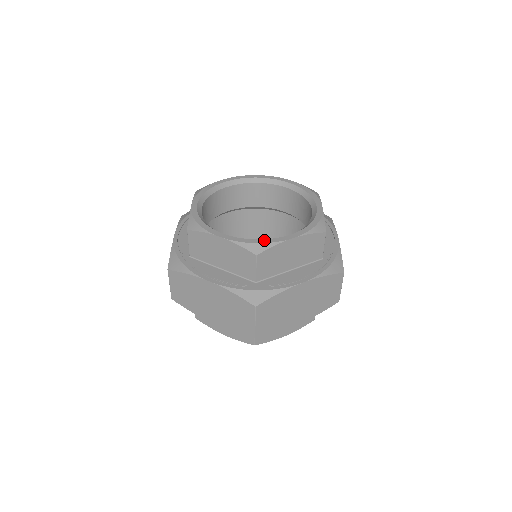
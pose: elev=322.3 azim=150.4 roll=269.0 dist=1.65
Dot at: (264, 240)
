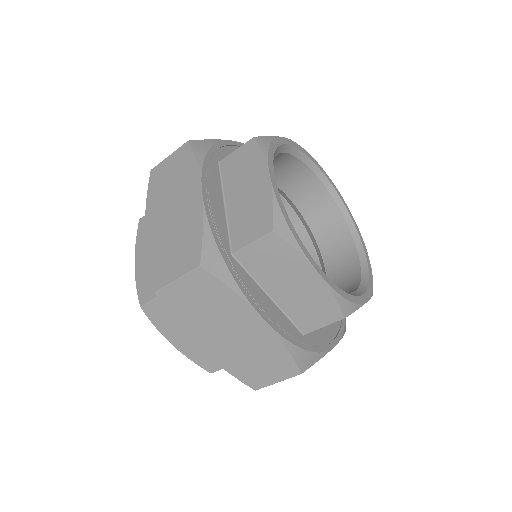
Dot at: (352, 297)
